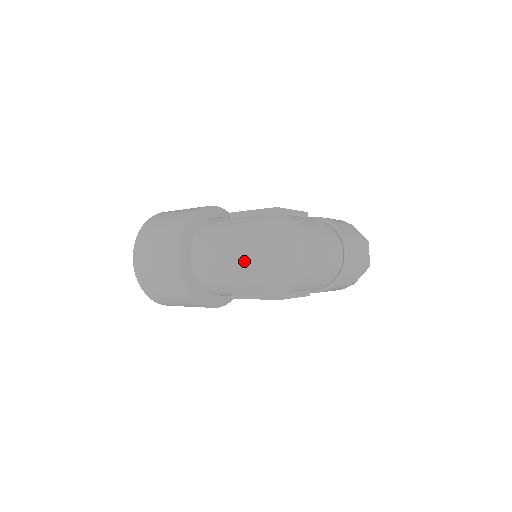
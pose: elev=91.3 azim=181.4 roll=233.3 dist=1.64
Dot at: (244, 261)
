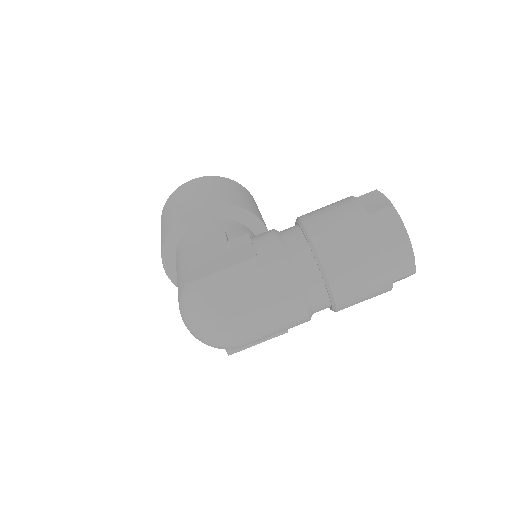
Dot at: occluded
